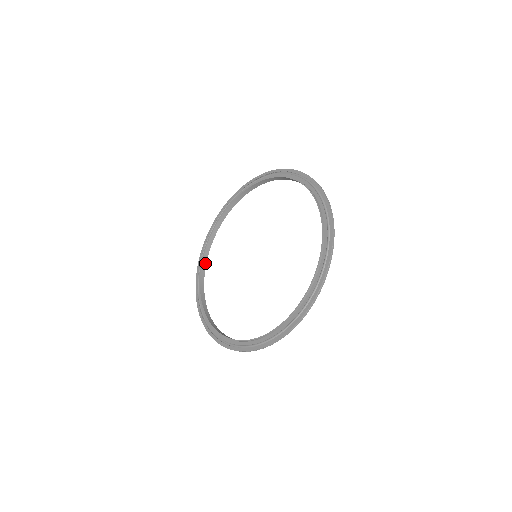
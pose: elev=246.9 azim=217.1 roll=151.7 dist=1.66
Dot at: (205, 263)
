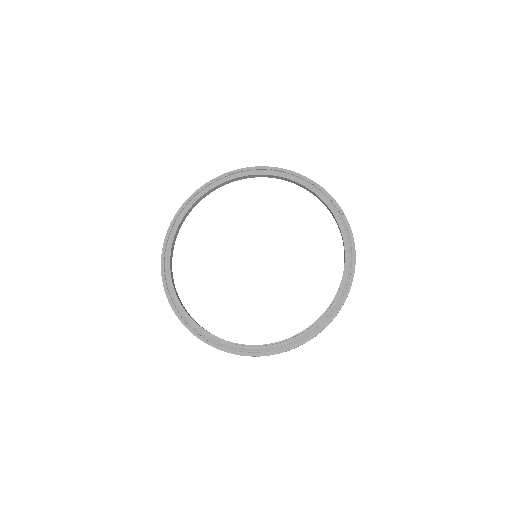
Dot at: (178, 231)
